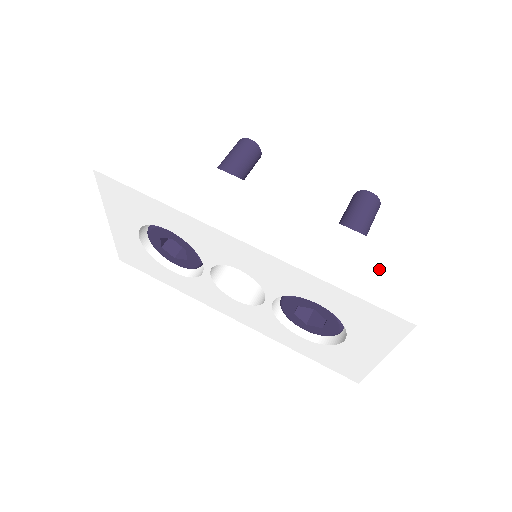
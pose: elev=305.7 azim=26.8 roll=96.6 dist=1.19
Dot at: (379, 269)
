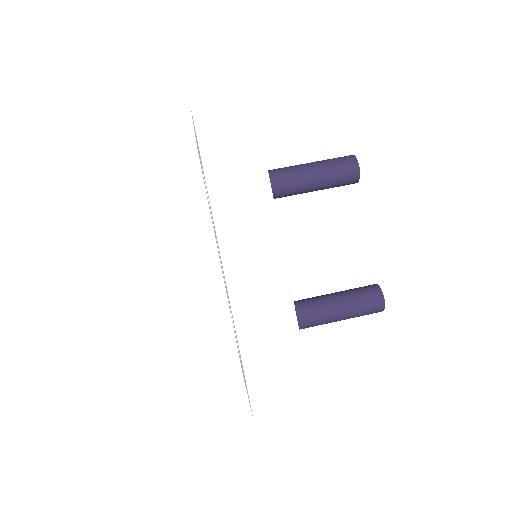
Dot at: (279, 369)
